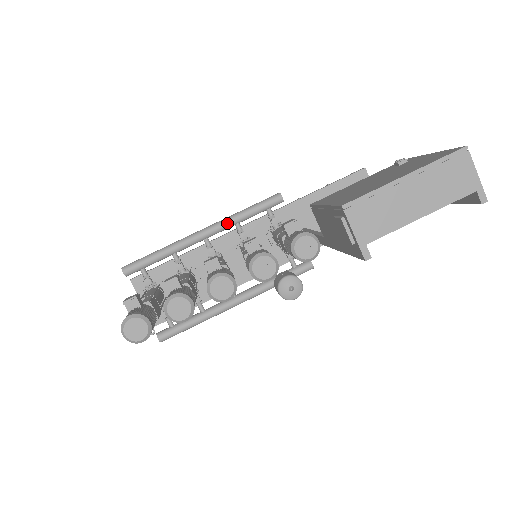
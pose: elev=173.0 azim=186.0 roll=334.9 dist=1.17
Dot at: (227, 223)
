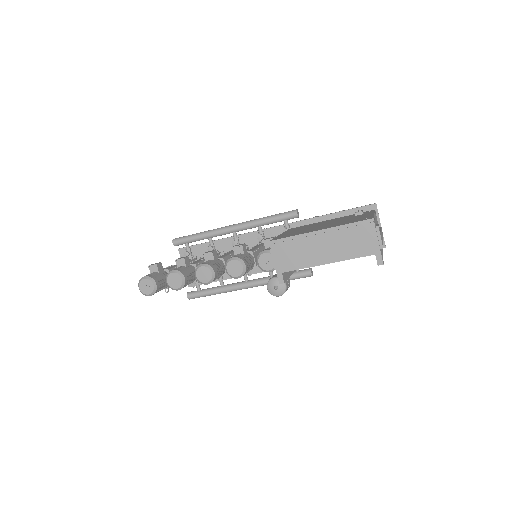
Dot at: (251, 224)
